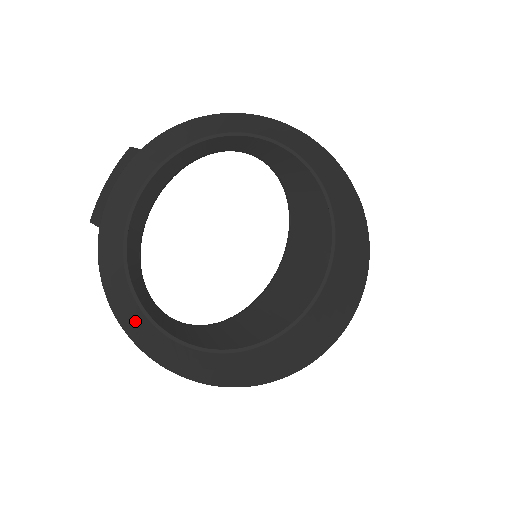
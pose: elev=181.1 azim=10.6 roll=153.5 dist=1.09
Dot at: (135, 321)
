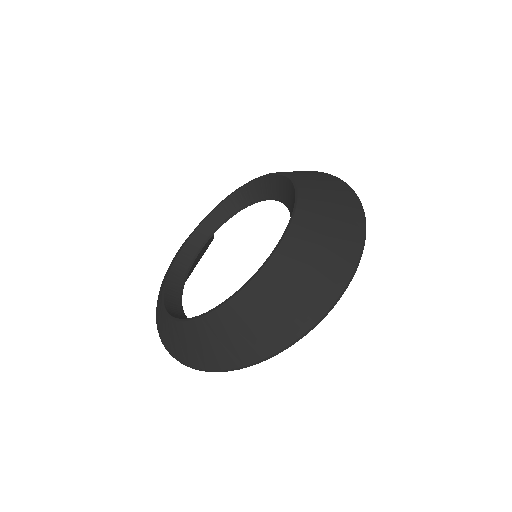
Dot at: (161, 321)
